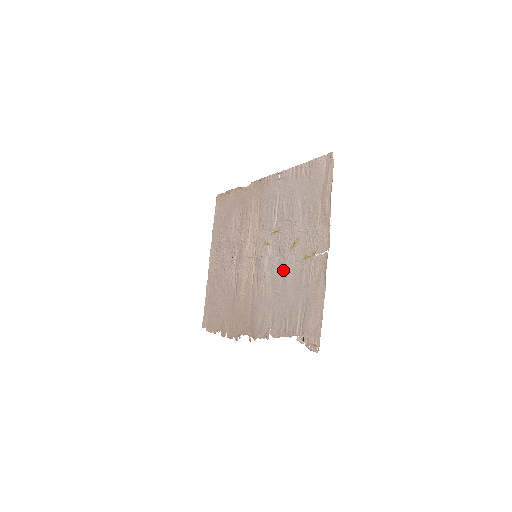
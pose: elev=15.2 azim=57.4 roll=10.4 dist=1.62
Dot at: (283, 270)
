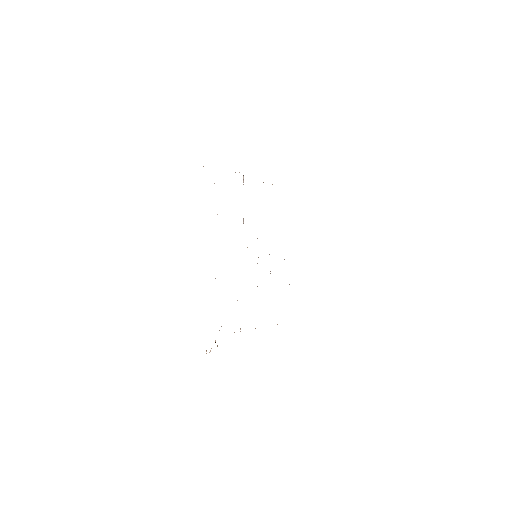
Dot at: occluded
